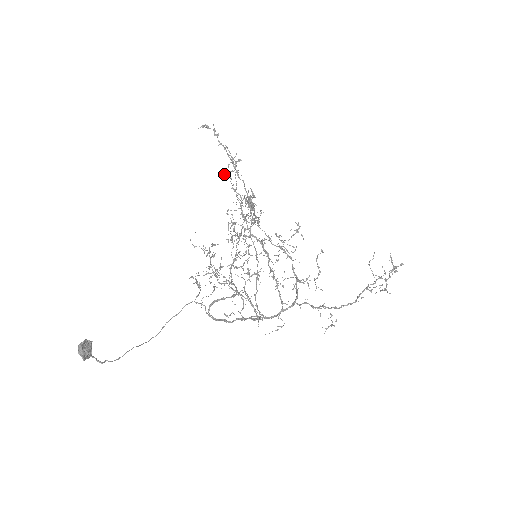
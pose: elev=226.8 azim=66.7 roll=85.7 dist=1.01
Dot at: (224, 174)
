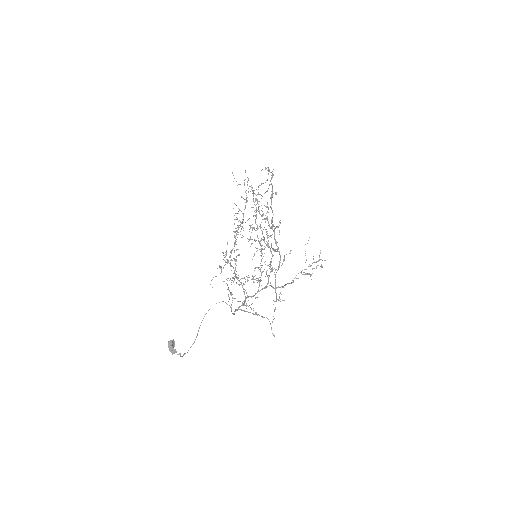
Dot at: occluded
